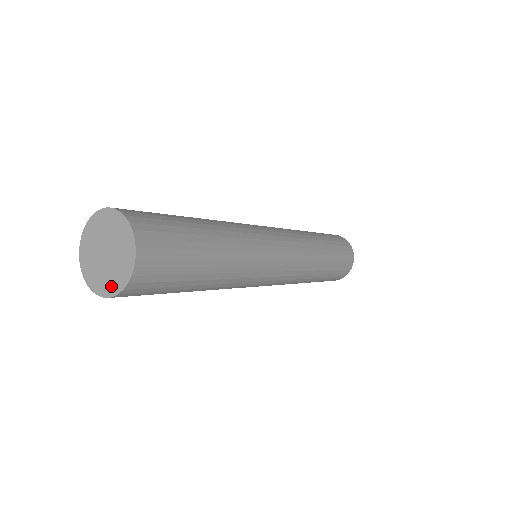
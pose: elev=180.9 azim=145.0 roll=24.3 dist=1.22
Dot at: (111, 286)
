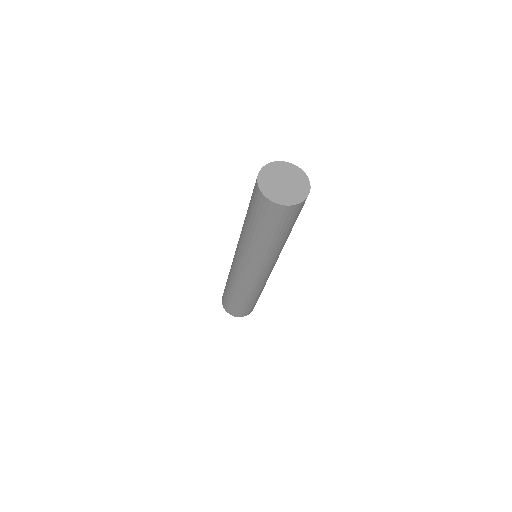
Dot at: (291, 200)
